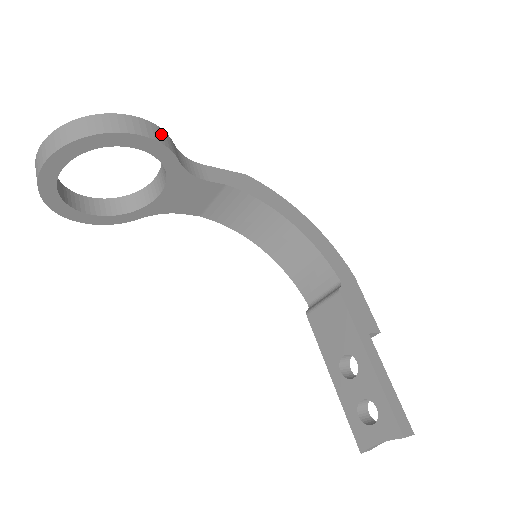
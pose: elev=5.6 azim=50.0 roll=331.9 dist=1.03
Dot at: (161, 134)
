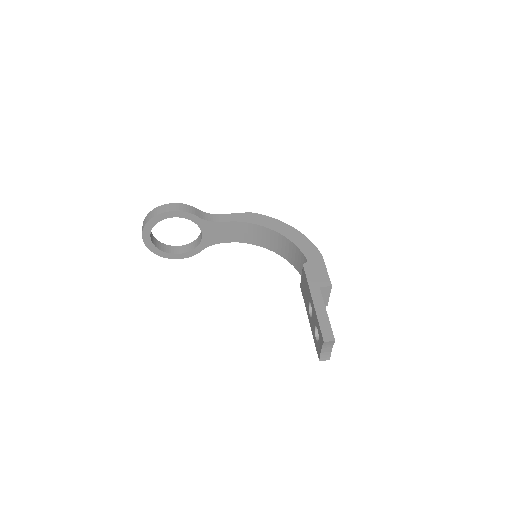
Dot at: (185, 207)
